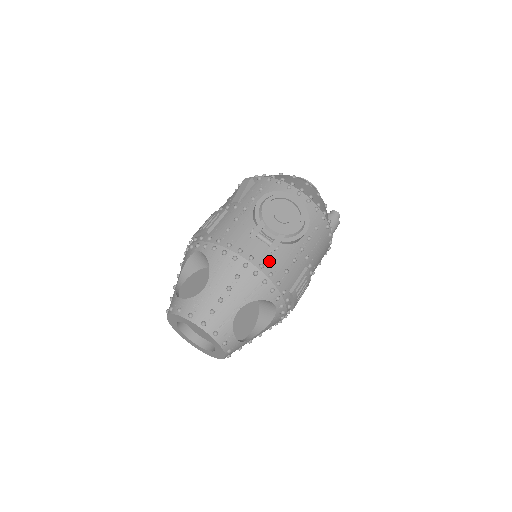
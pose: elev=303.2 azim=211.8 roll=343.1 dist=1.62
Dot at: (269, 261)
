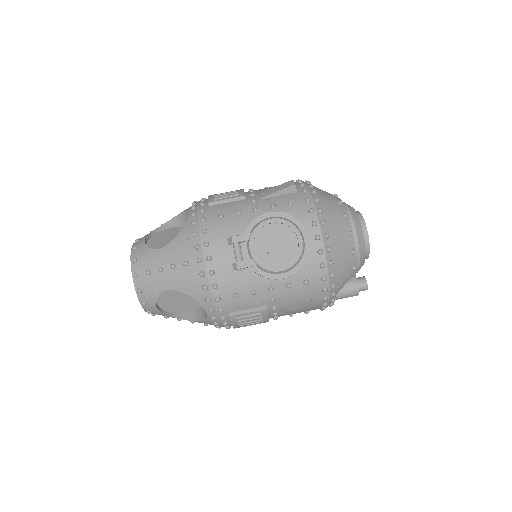
Dot at: (224, 274)
